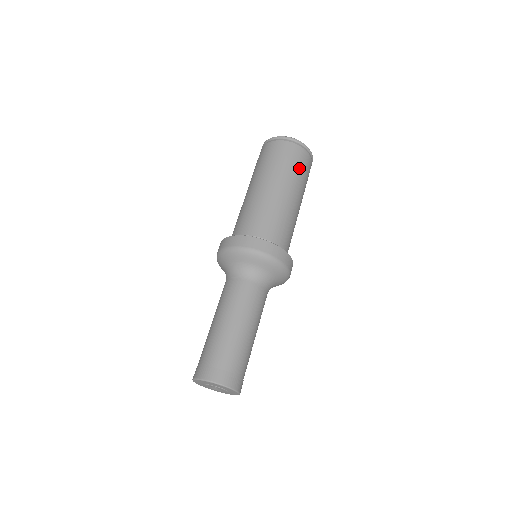
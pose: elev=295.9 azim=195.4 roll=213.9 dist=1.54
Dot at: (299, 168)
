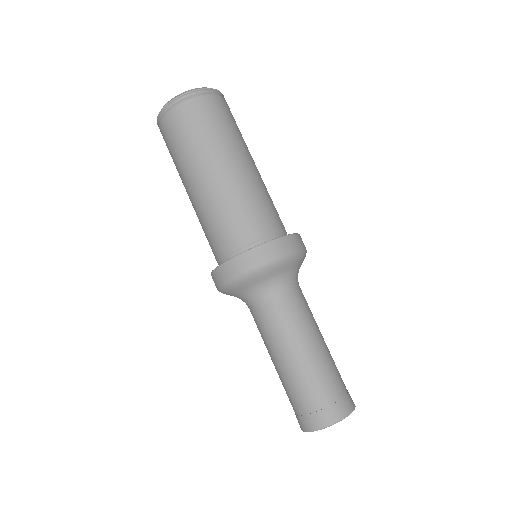
Dot at: occluded
